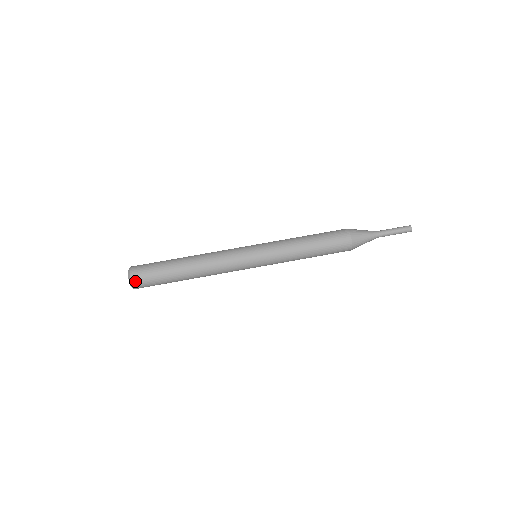
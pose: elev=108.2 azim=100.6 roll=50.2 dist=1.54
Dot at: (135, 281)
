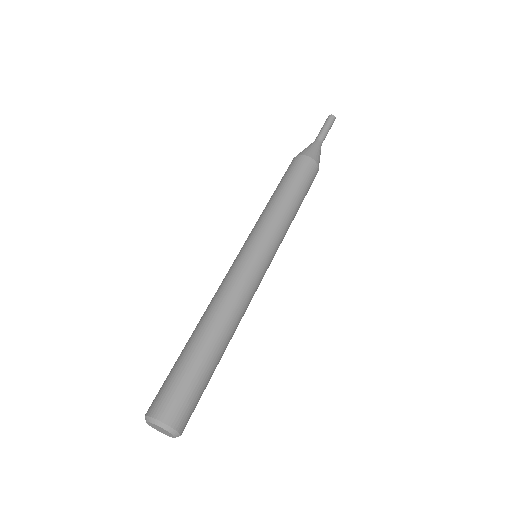
Dot at: (181, 425)
